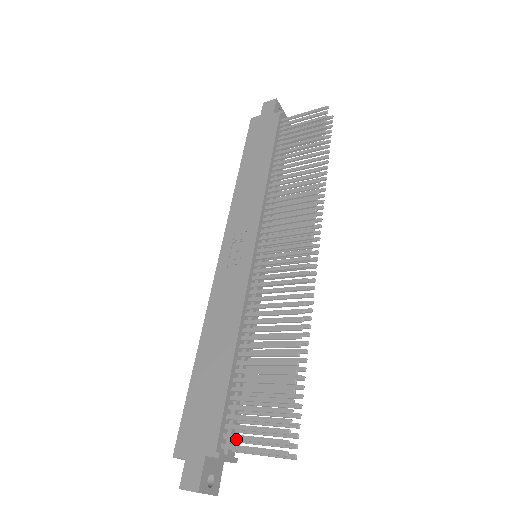
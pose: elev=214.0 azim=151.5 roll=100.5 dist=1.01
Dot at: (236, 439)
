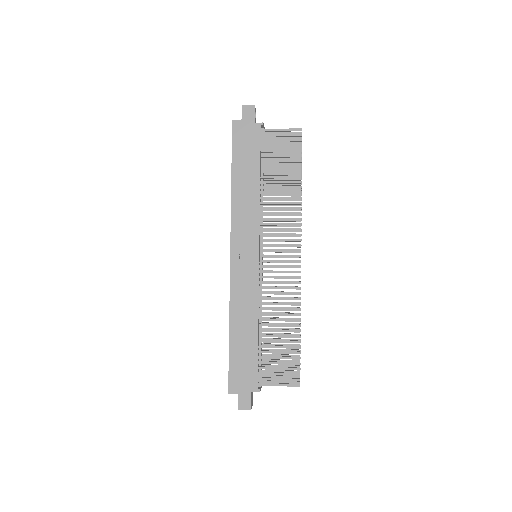
Dot at: occluded
